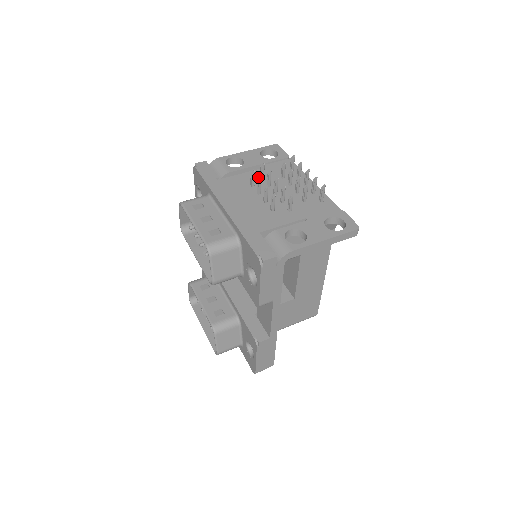
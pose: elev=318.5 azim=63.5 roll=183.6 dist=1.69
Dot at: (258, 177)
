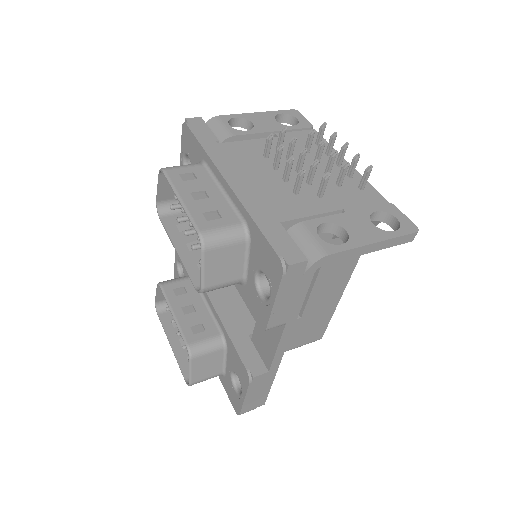
Dot at: (273, 147)
